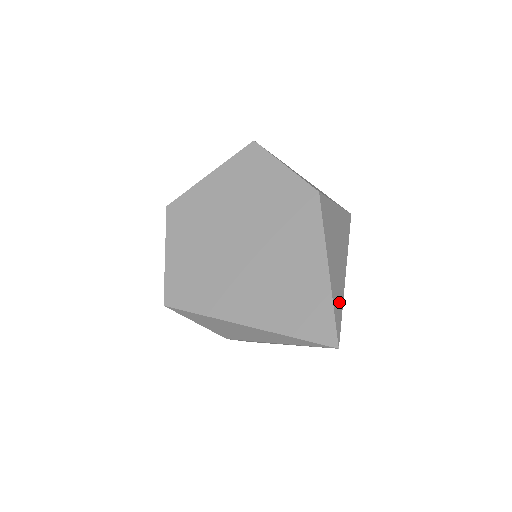
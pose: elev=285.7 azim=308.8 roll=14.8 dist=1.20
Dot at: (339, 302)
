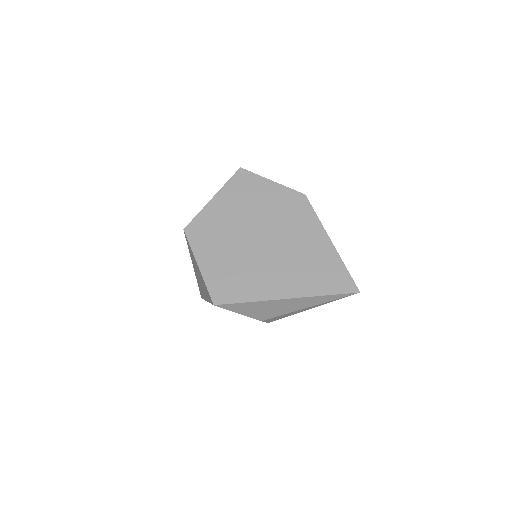
Dot at: occluded
